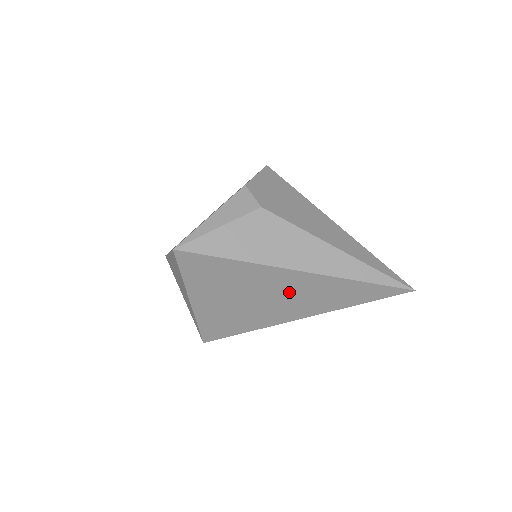
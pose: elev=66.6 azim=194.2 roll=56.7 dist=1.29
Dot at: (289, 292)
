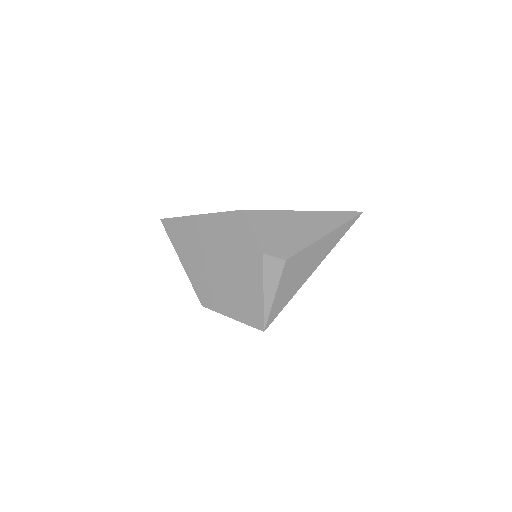
Dot at: occluded
